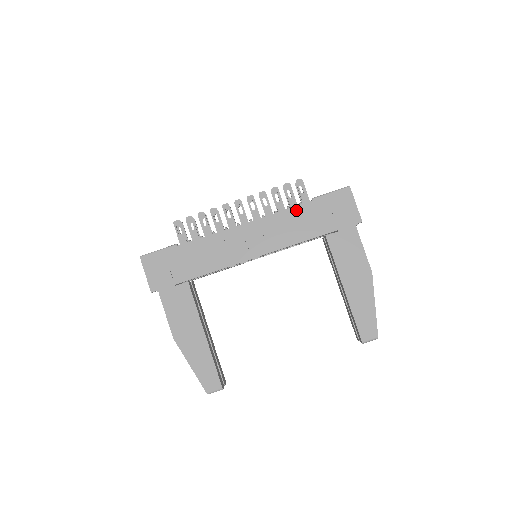
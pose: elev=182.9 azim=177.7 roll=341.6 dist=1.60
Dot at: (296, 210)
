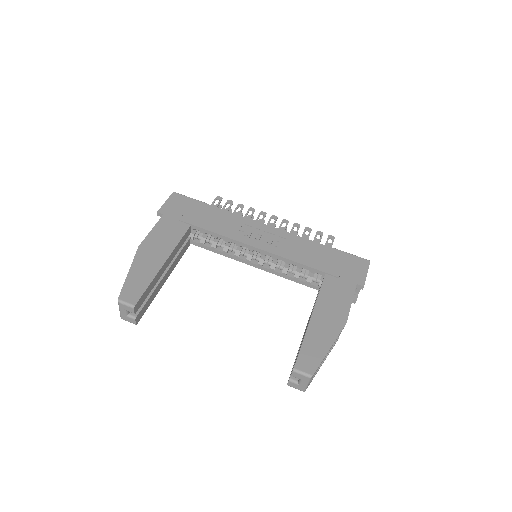
Dot at: (315, 244)
